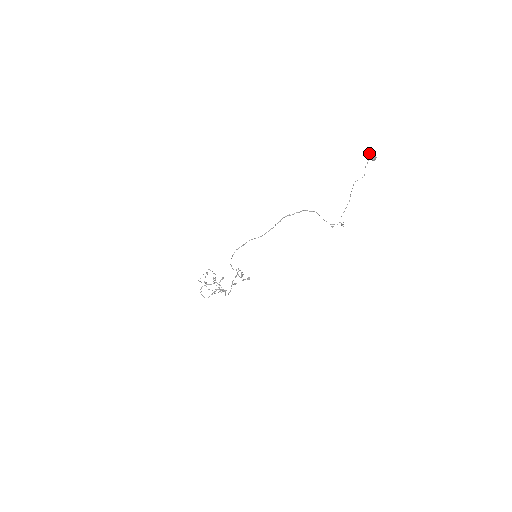
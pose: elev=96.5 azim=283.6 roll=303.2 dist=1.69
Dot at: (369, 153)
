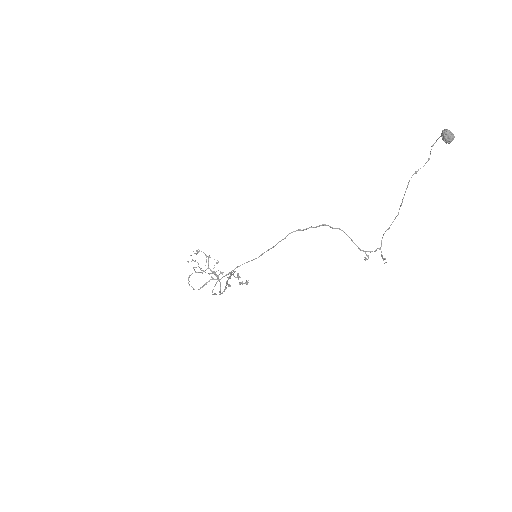
Dot at: (442, 130)
